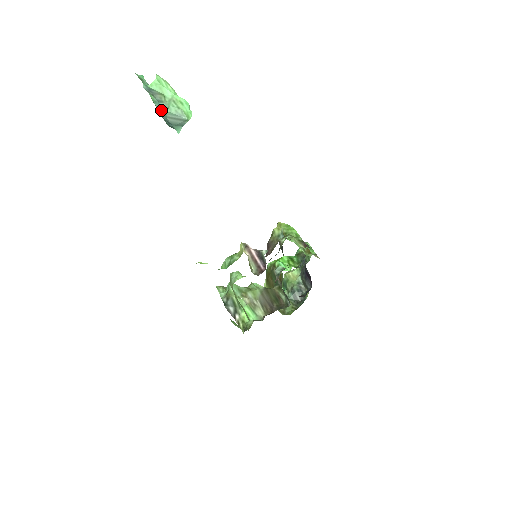
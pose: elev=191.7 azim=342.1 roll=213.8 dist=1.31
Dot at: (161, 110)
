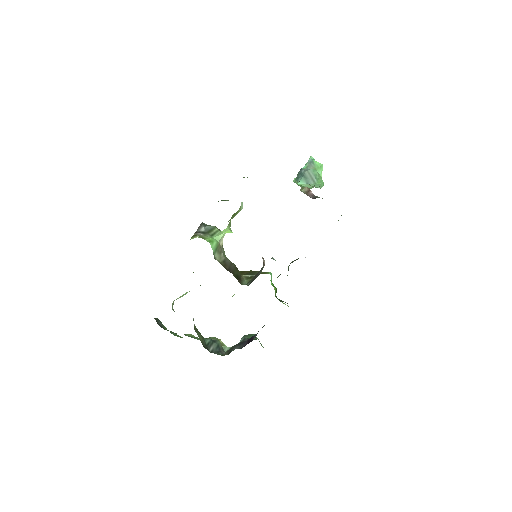
Dot at: (306, 169)
